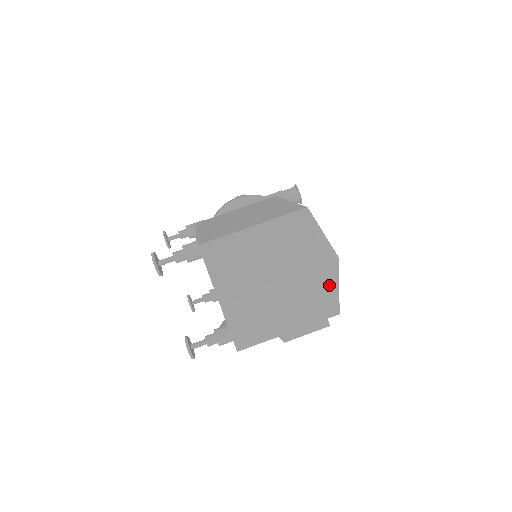
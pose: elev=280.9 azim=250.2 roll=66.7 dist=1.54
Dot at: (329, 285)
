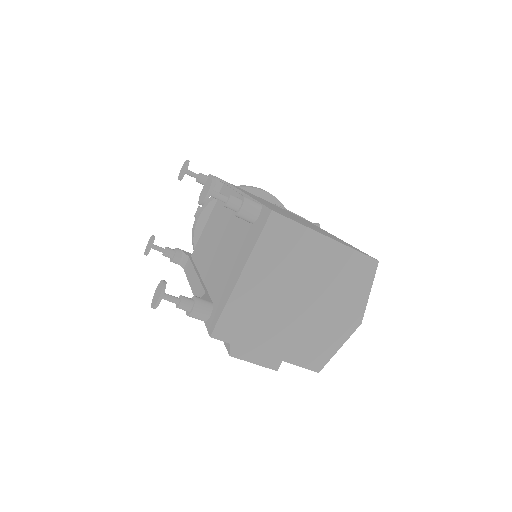
Dot at: (334, 341)
